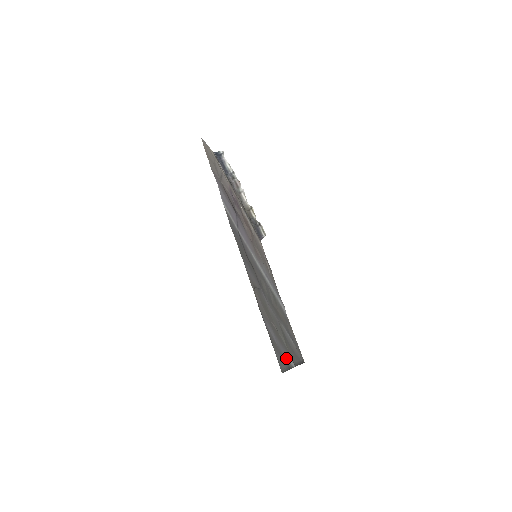
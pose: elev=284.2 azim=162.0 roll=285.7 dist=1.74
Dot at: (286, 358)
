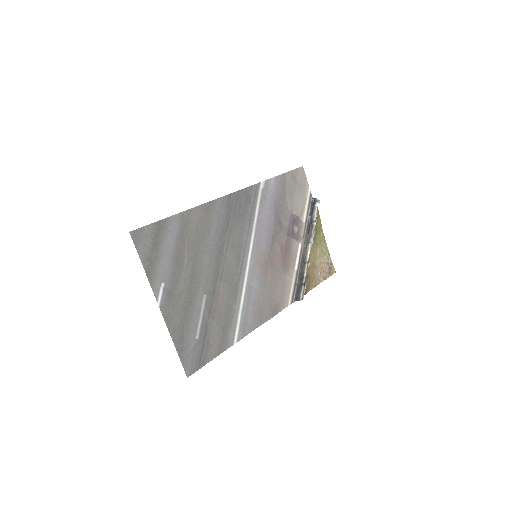
Dot at: (159, 274)
